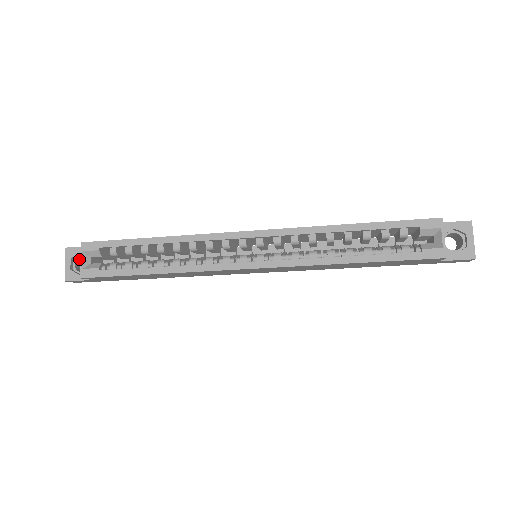
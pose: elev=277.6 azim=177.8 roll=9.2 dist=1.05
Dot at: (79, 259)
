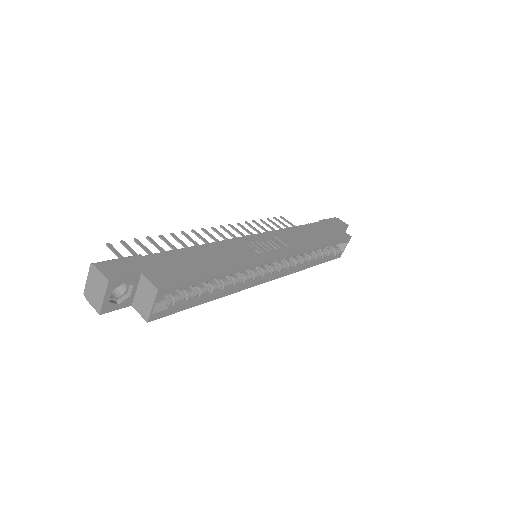
Dot at: occluded
